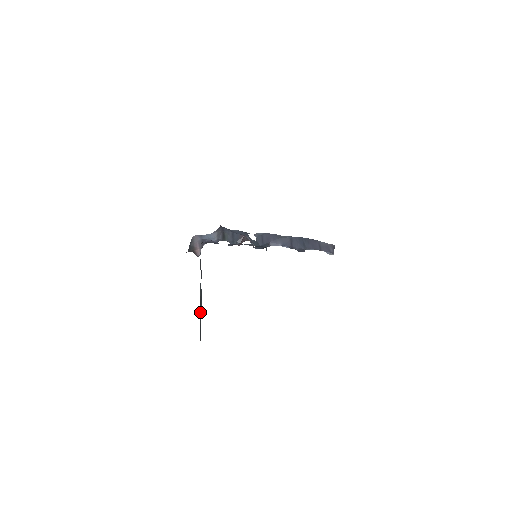
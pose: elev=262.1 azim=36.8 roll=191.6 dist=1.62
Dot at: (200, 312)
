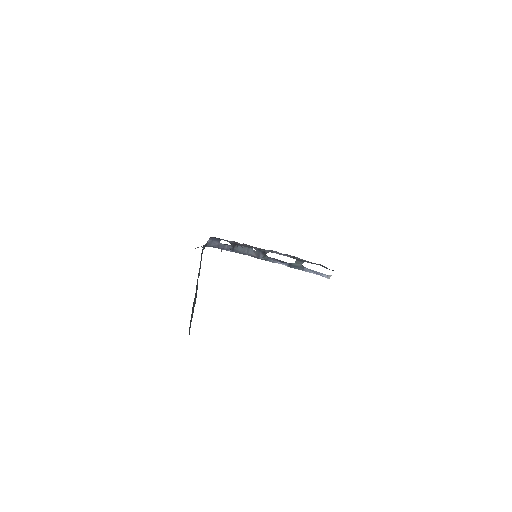
Dot at: (193, 304)
